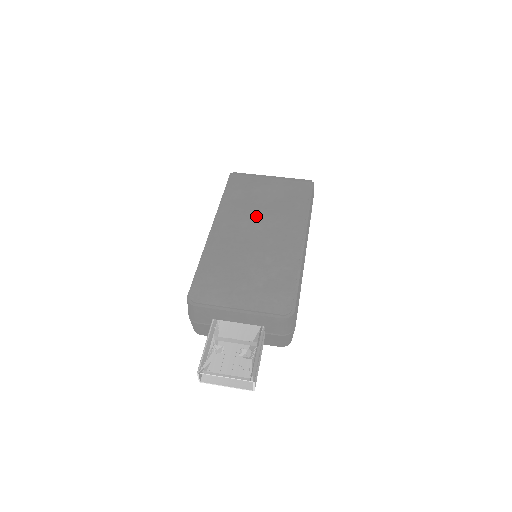
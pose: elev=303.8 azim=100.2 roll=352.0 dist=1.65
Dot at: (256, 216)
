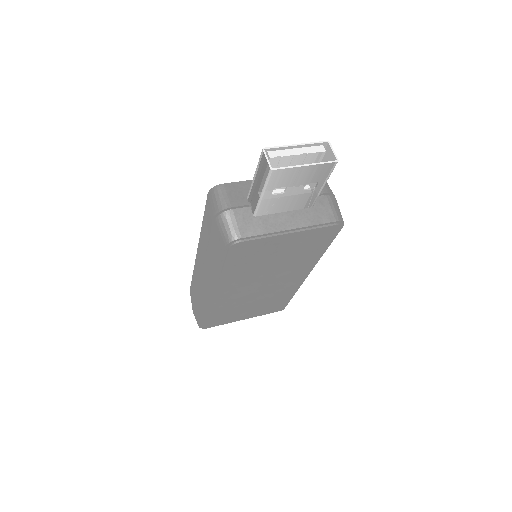
Dot at: occluded
